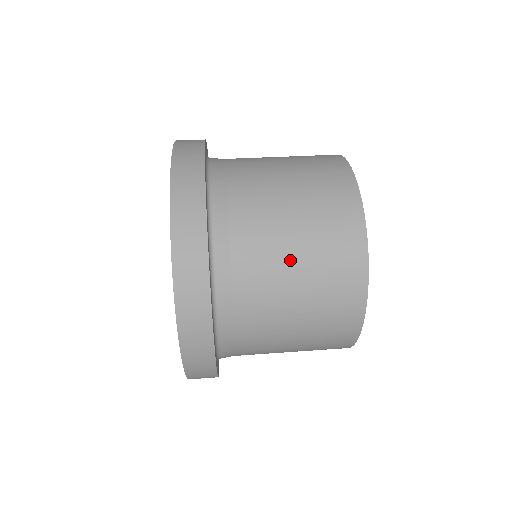
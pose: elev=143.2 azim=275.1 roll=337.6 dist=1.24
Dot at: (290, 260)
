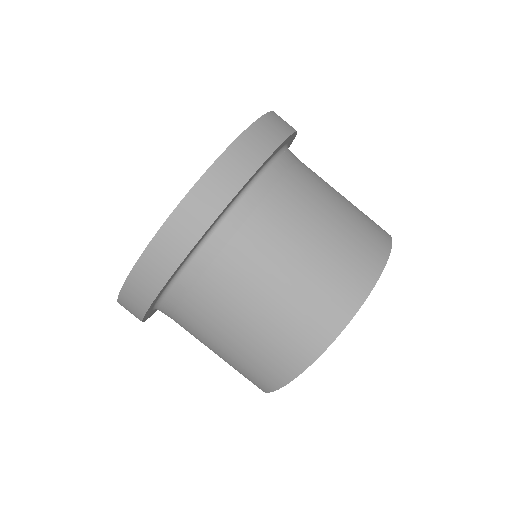
Dot at: (251, 311)
